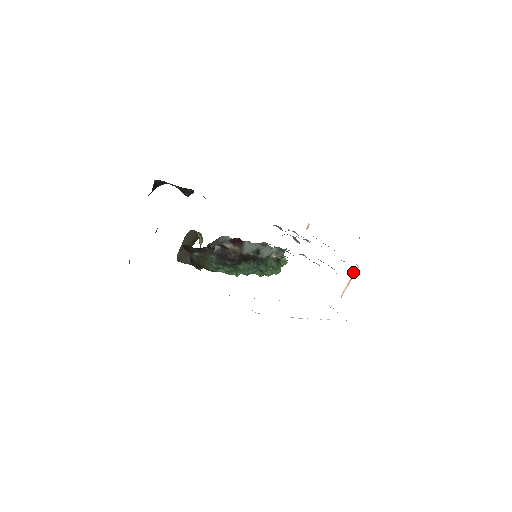
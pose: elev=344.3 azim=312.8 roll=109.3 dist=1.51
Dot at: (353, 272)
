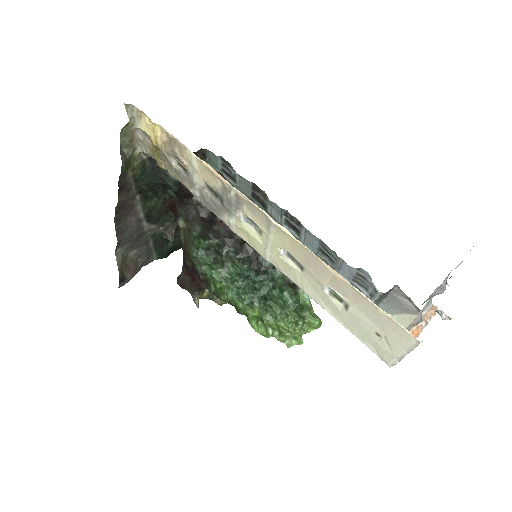
Dot at: (424, 315)
